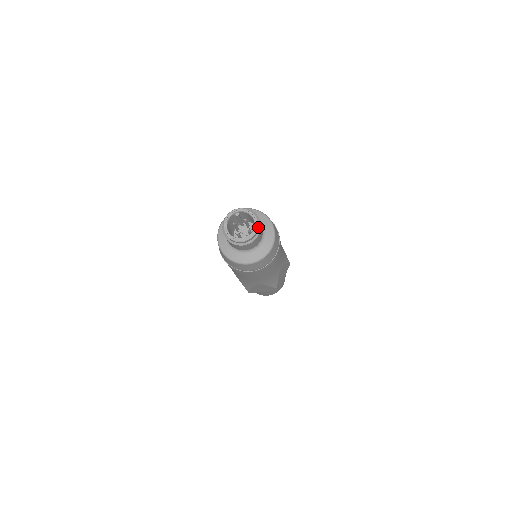
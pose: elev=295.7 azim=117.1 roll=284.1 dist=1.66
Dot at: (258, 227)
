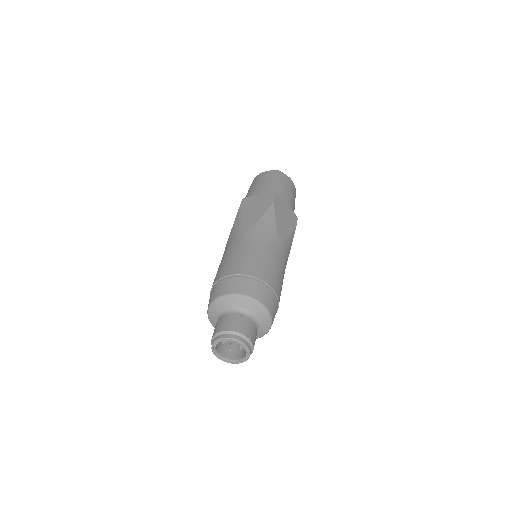
Dot at: (250, 350)
